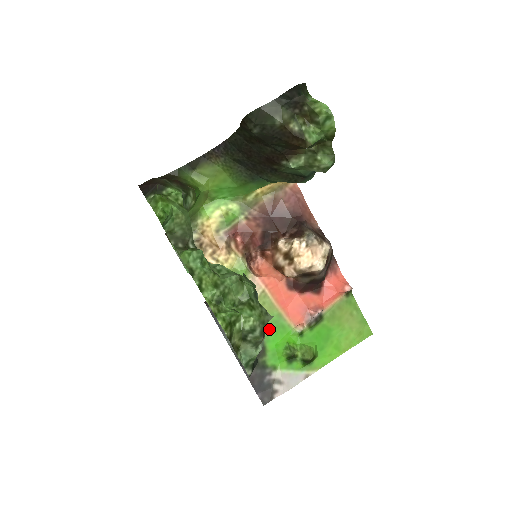
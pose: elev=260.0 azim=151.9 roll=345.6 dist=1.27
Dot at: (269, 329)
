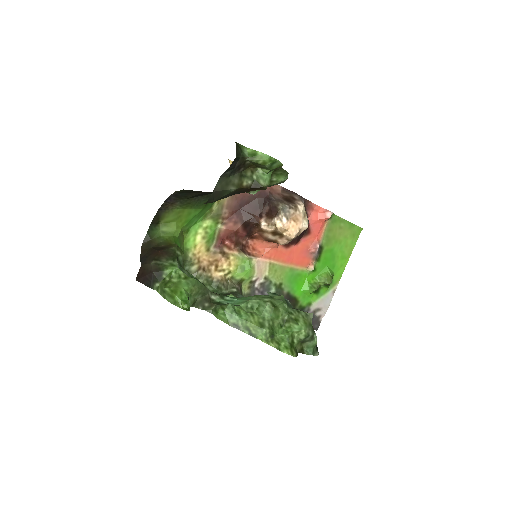
Dot at: (290, 284)
